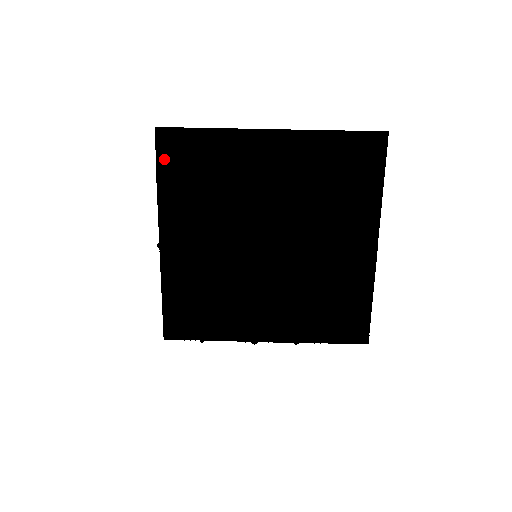
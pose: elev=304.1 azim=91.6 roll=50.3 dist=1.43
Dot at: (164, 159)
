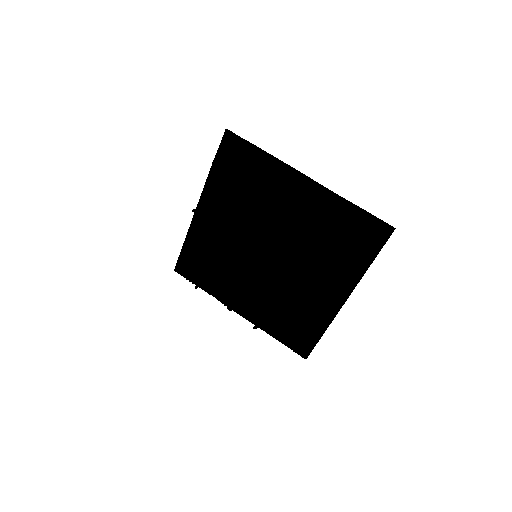
Dot at: (222, 155)
